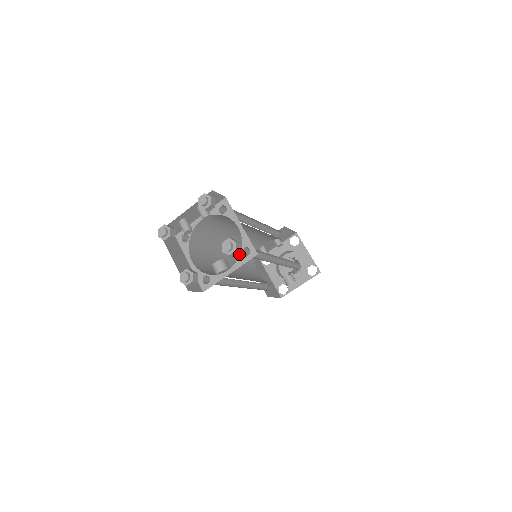
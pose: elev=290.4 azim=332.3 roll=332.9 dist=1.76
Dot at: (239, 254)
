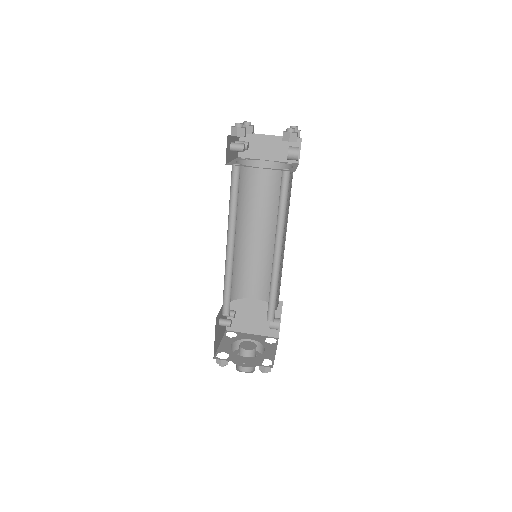
Dot at: occluded
